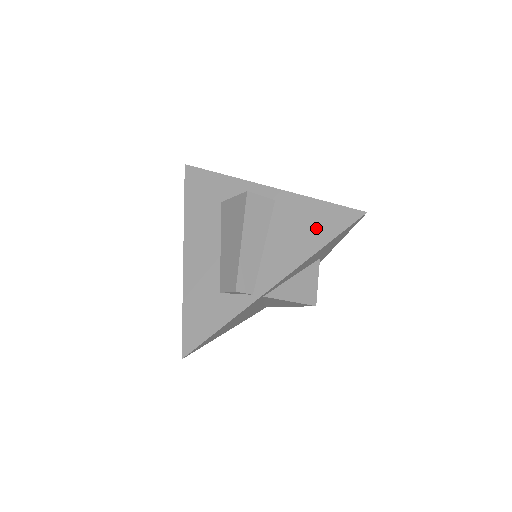
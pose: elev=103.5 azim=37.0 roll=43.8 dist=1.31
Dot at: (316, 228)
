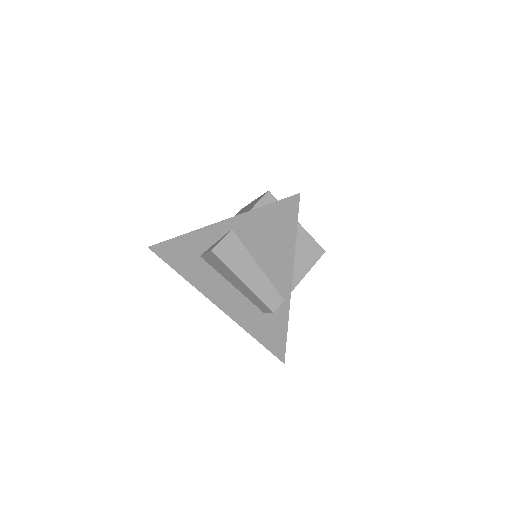
Dot at: (278, 229)
